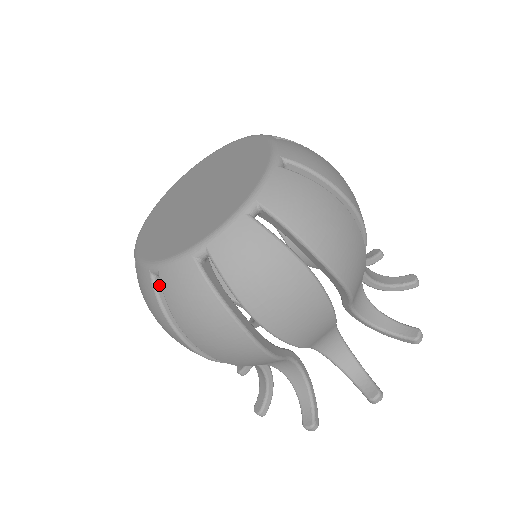
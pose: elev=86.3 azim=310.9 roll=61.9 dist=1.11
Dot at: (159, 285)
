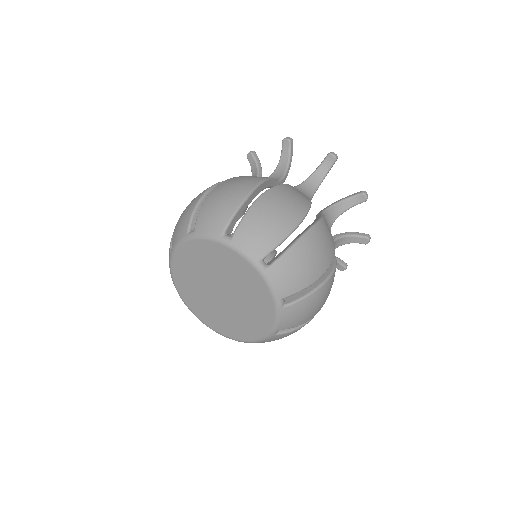
Dot at: occluded
